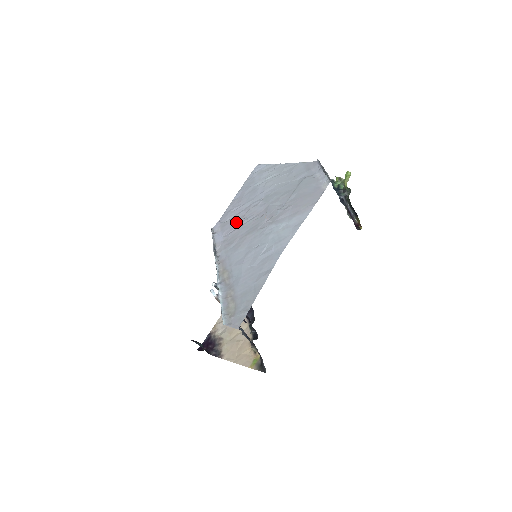
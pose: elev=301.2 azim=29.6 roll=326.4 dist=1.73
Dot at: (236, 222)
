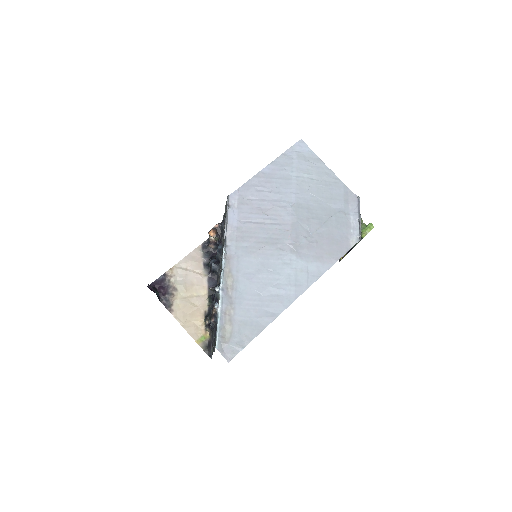
Dot at: (257, 212)
